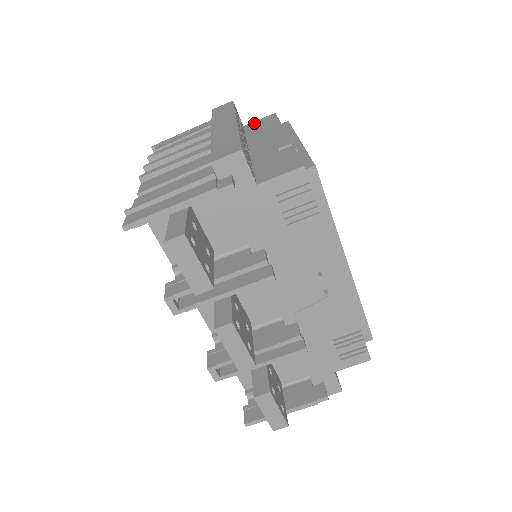
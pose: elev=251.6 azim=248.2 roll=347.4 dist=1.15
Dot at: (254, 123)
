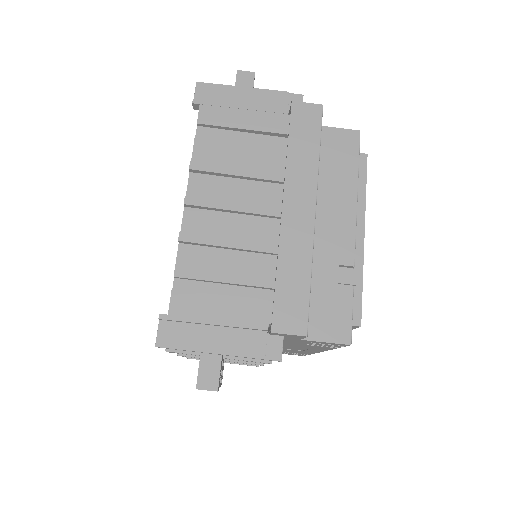
Dot at: (330, 135)
